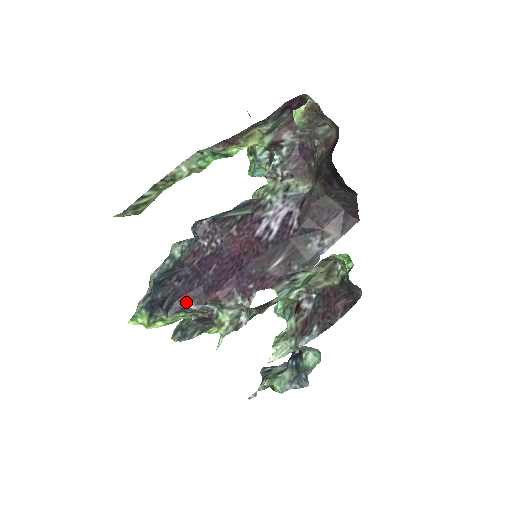
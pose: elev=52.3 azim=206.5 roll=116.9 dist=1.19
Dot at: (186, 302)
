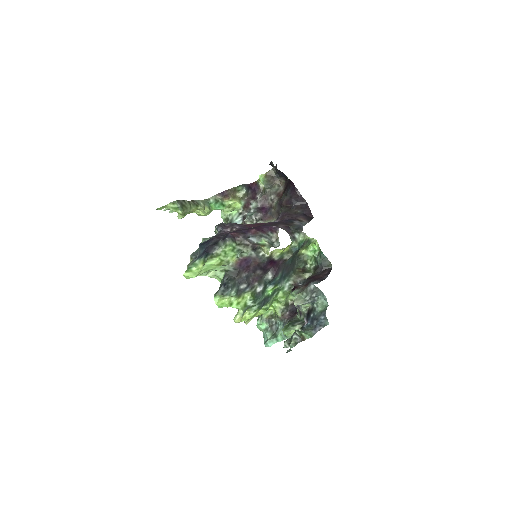
Dot at: (236, 235)
